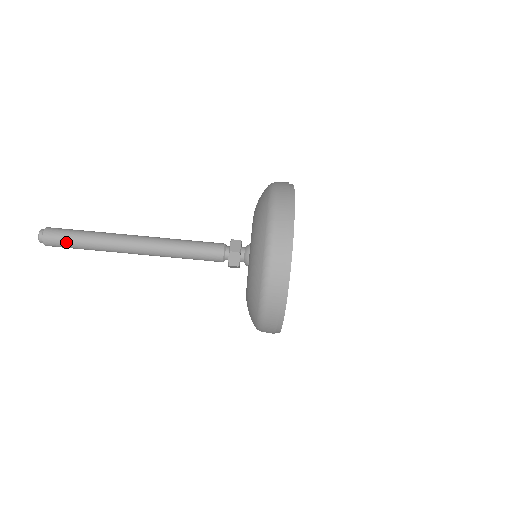
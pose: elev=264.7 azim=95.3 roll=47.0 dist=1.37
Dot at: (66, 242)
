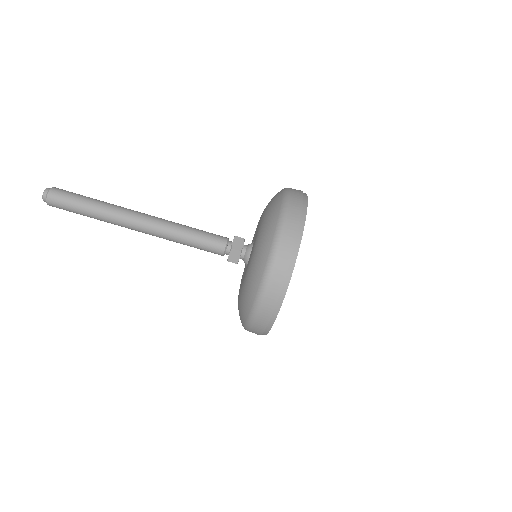
Dot at: (70, 207)
